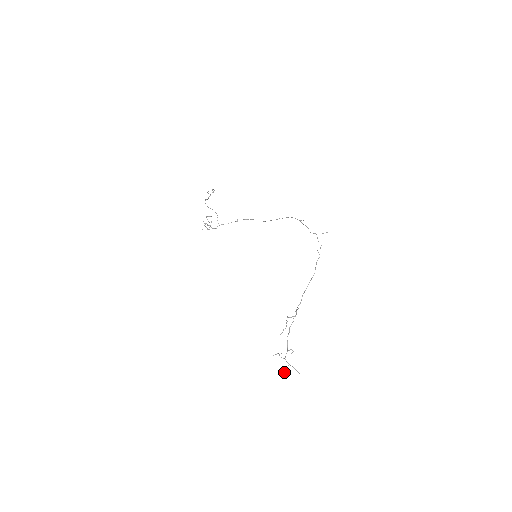
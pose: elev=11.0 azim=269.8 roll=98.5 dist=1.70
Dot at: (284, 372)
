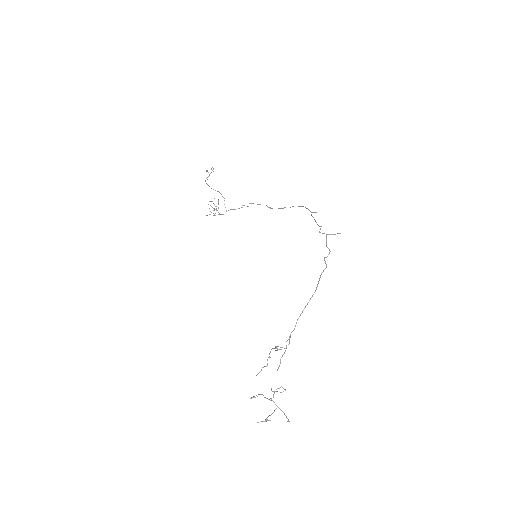
Dot at: (267, 419)
